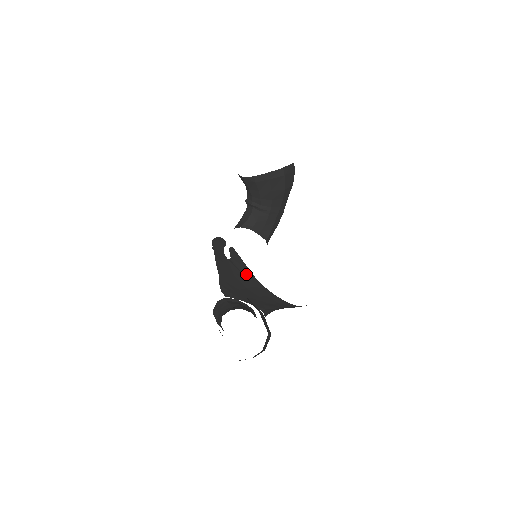
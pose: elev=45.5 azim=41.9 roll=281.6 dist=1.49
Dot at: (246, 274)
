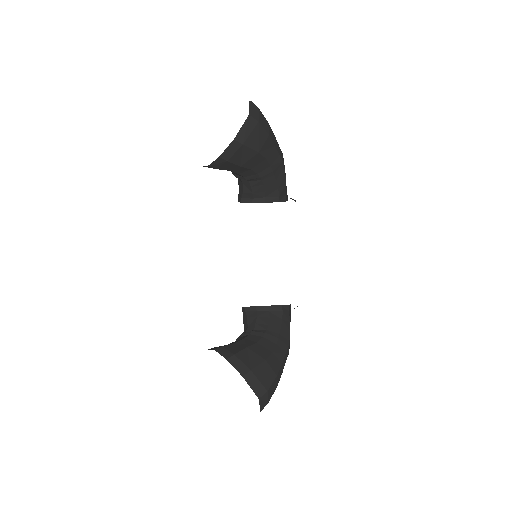
Dot at: occluded
